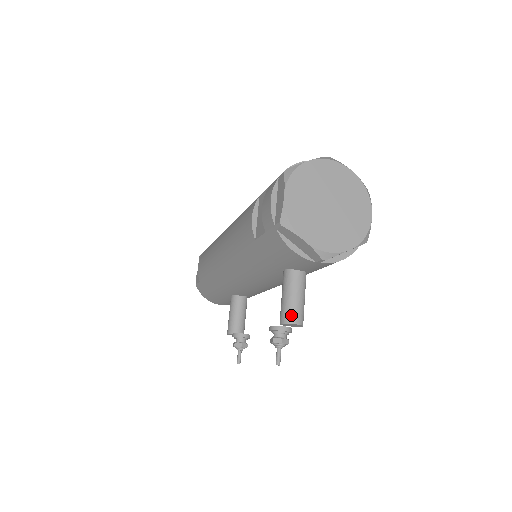
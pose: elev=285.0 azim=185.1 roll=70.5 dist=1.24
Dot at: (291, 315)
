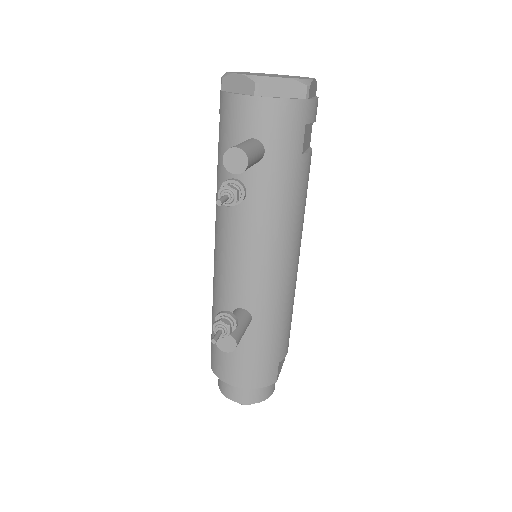
Dot at: (233, 147)
